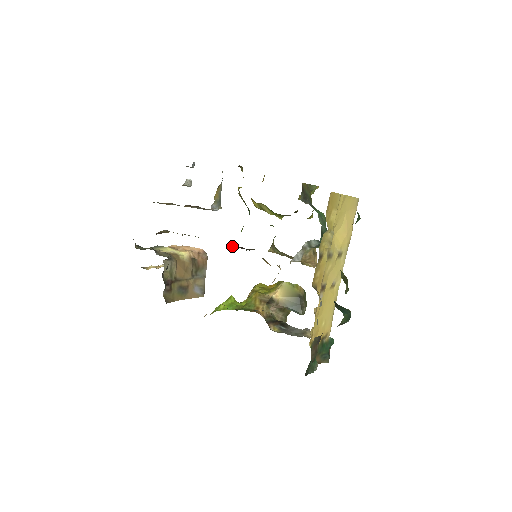
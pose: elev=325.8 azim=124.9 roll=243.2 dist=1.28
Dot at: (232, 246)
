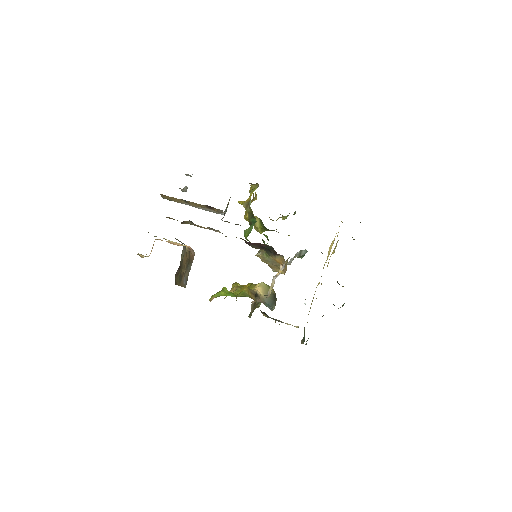
Dot at: occluded
